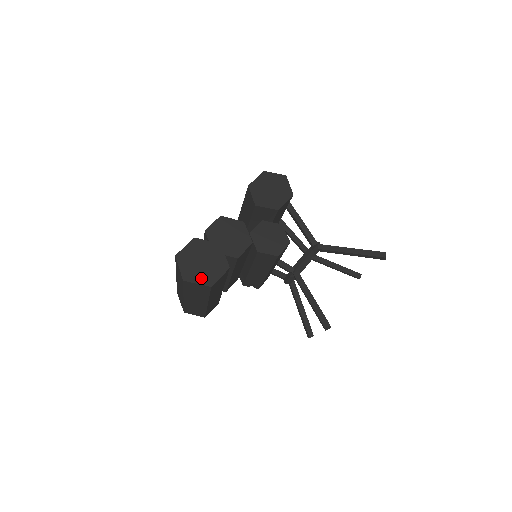
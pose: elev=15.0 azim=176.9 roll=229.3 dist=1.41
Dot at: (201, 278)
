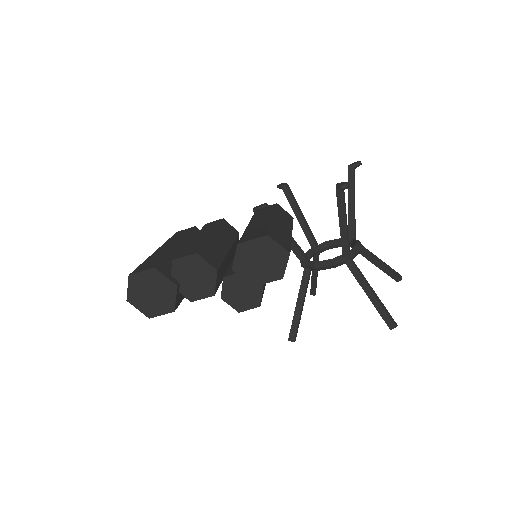
Dot at: (143, 307)
